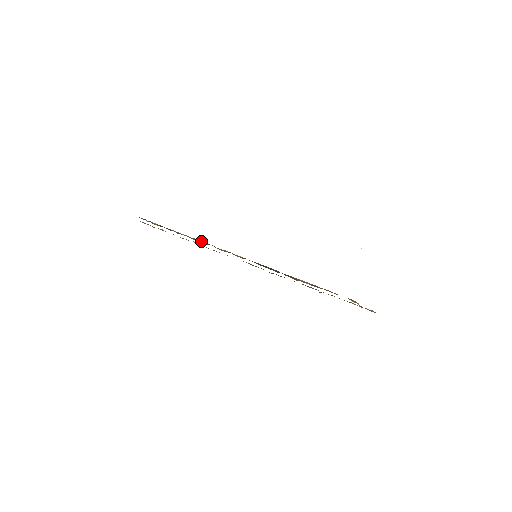
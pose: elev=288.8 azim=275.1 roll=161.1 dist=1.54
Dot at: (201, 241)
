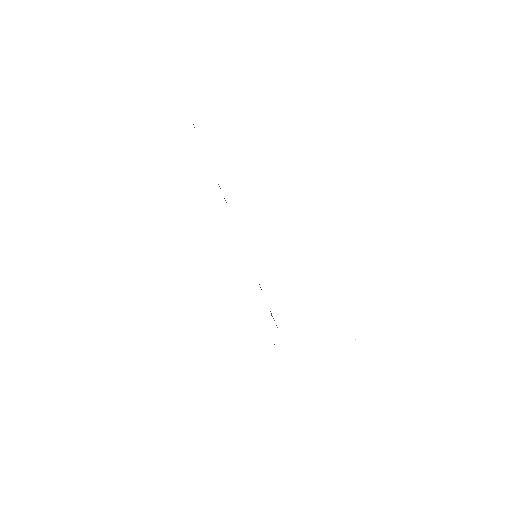
Dot at: occluded
